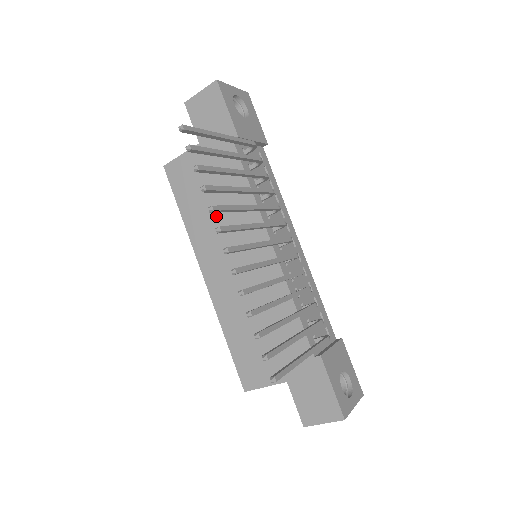
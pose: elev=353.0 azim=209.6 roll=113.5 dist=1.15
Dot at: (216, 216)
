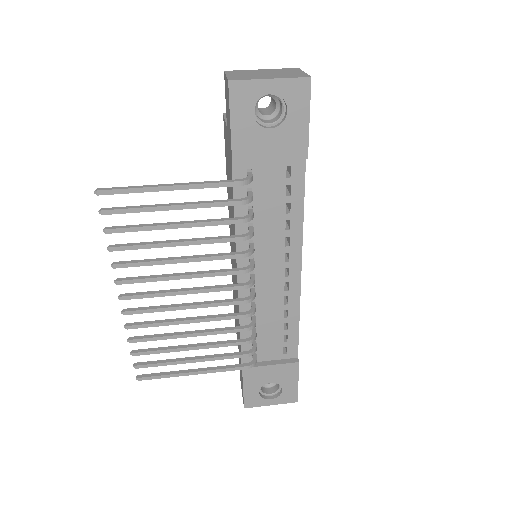
Dot at: occluded
